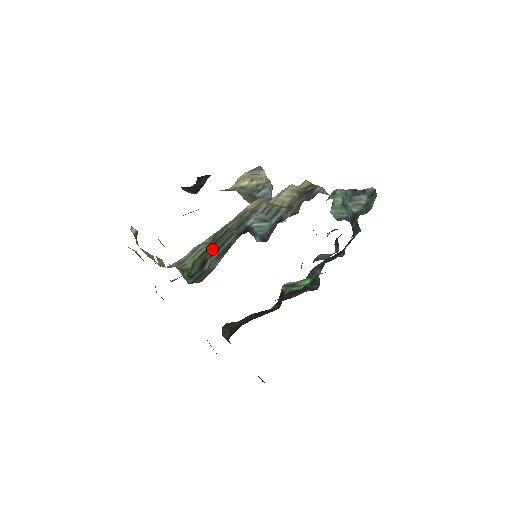
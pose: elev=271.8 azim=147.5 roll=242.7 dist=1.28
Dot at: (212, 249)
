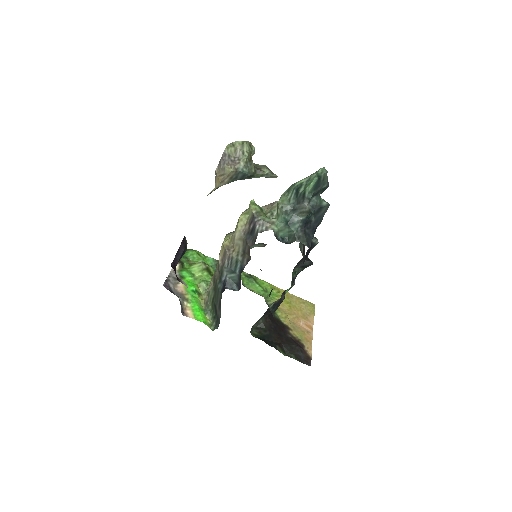
Dot at: (215, 297)
